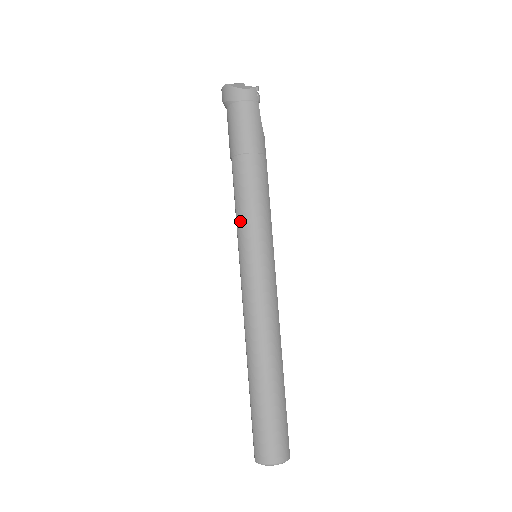
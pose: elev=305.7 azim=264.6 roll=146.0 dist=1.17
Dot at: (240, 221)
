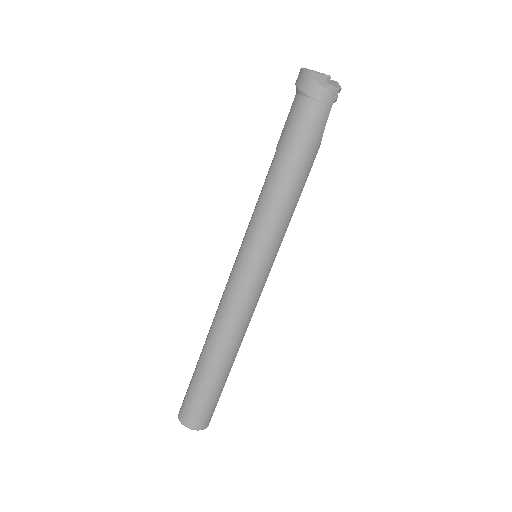
Dot at: (255, 221)
